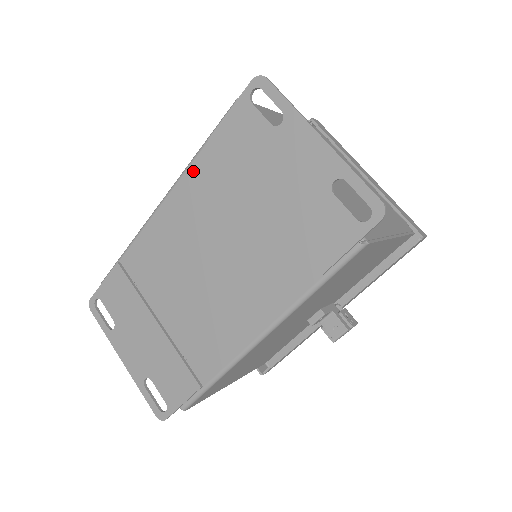
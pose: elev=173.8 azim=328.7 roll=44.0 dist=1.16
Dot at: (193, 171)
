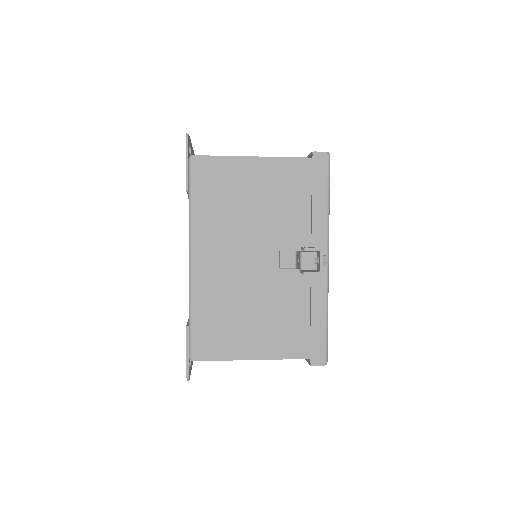
Dot at: occluded
